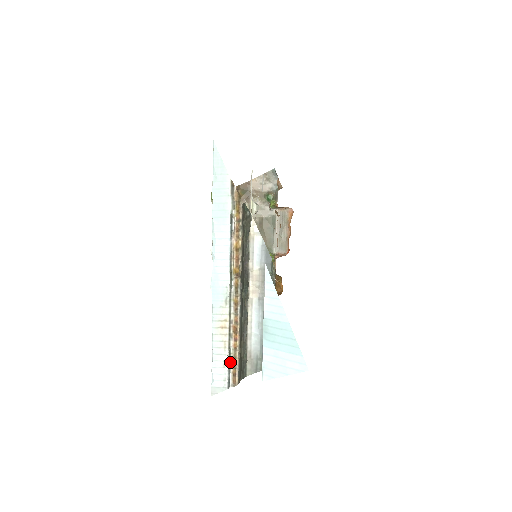
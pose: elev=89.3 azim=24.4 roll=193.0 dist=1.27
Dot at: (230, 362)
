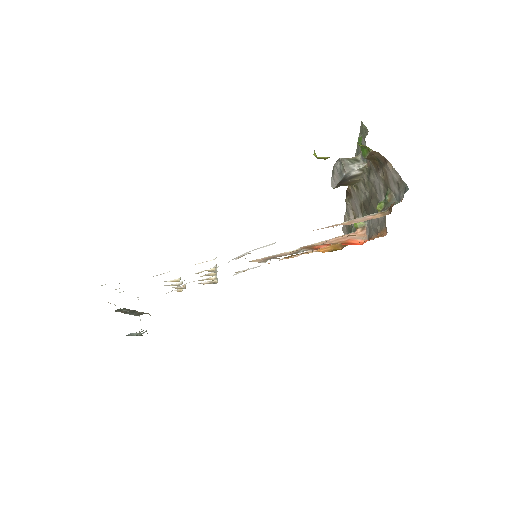
Dot at: occluded
